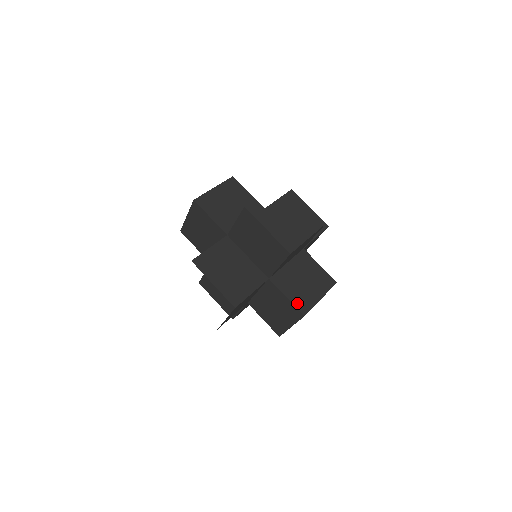
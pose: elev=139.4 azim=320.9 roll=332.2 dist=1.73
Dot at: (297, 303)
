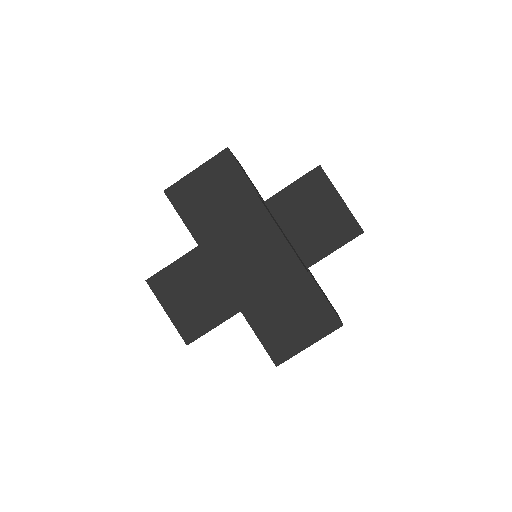
Dot at: occluded
